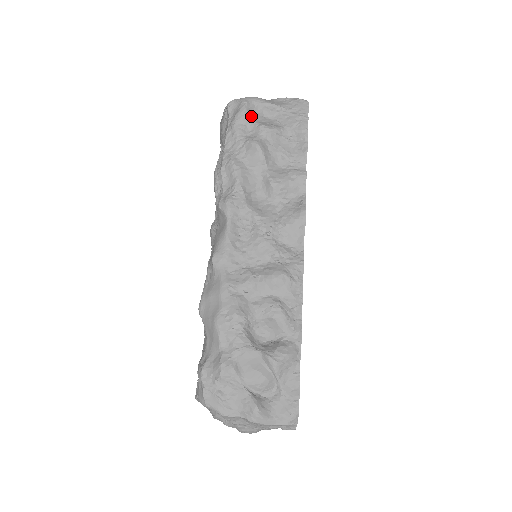
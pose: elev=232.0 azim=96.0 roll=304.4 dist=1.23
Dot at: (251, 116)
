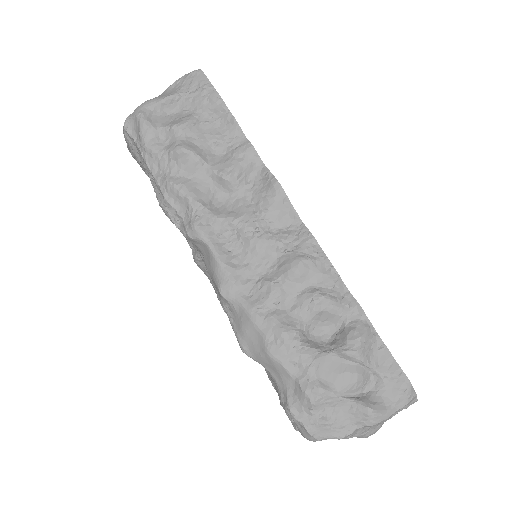
Dot at: (155, 124)
